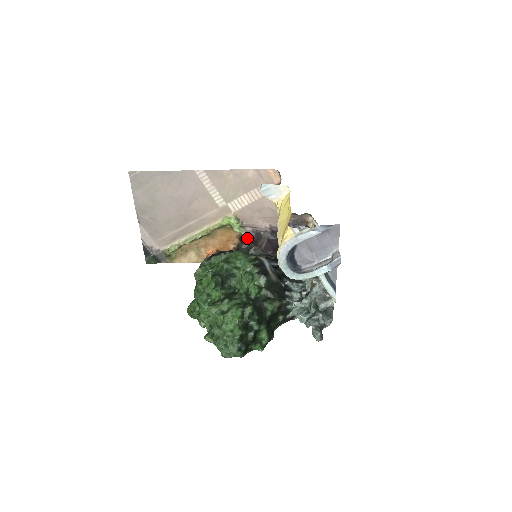
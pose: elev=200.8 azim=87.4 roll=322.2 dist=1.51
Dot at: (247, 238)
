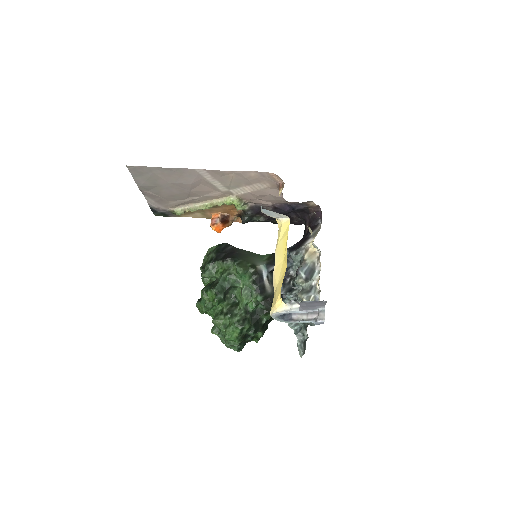
Dot at: (250, 211)
